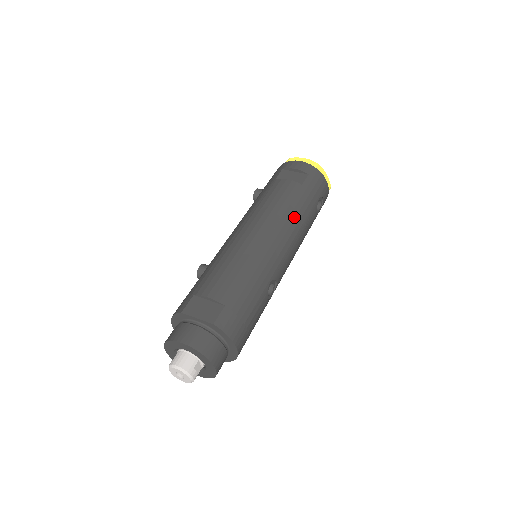
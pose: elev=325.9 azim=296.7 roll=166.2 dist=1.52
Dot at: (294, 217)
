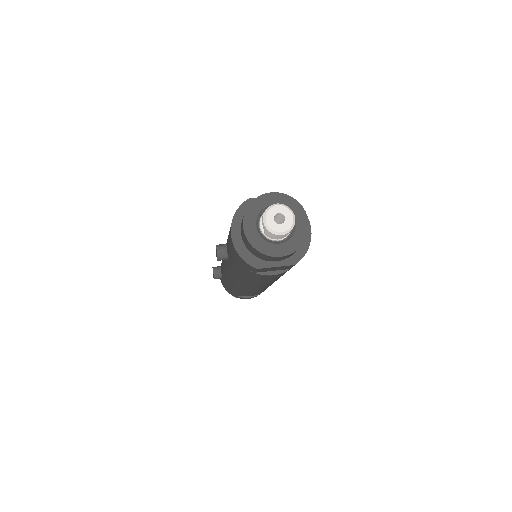
Dot at: occluded
